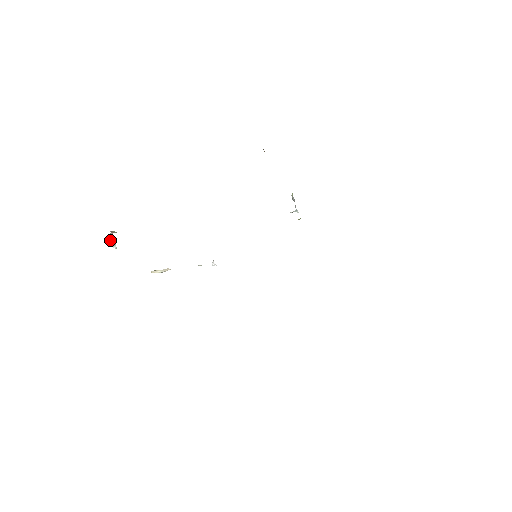
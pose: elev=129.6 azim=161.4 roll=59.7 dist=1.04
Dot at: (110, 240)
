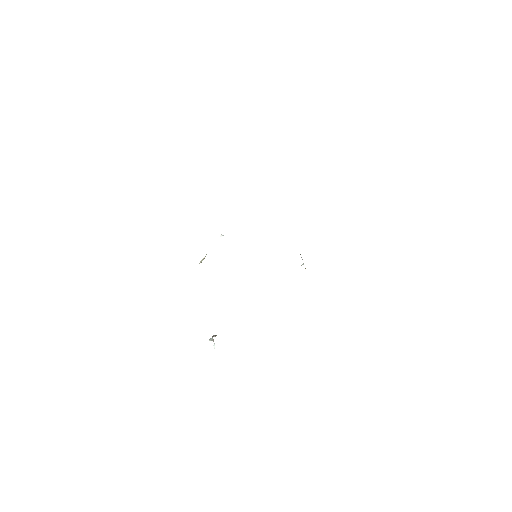
Dot at: (212, 339)
